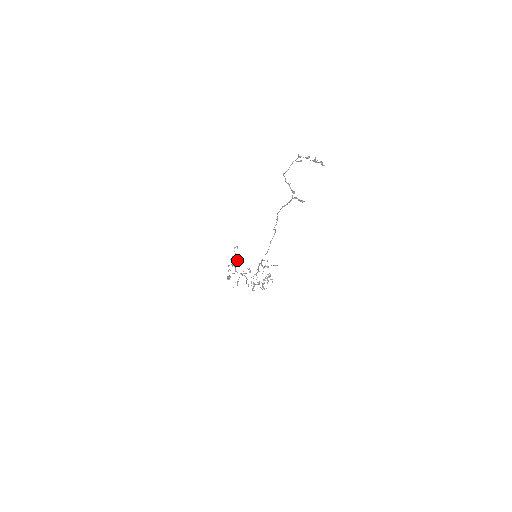
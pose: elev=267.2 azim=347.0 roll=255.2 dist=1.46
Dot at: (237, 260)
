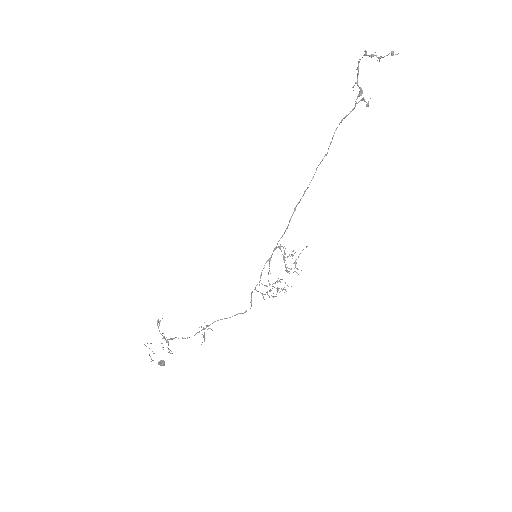
Dot at: (165, 339)
